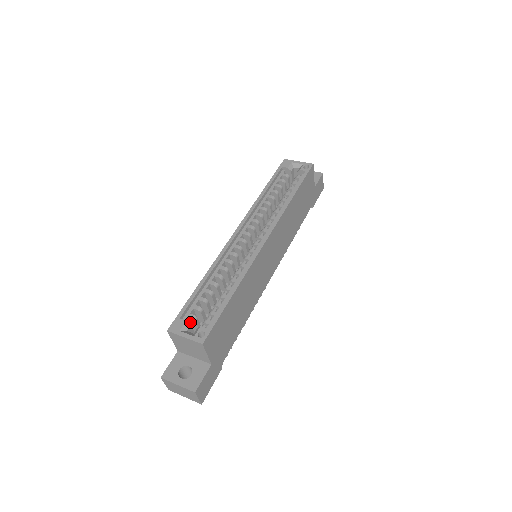
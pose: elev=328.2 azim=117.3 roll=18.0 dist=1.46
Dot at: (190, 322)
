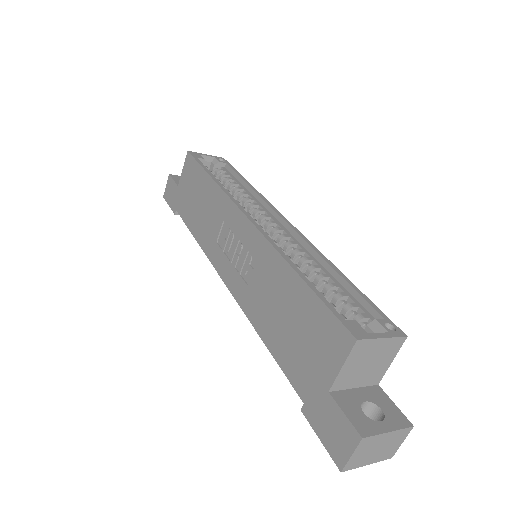
Dot at: occluded
